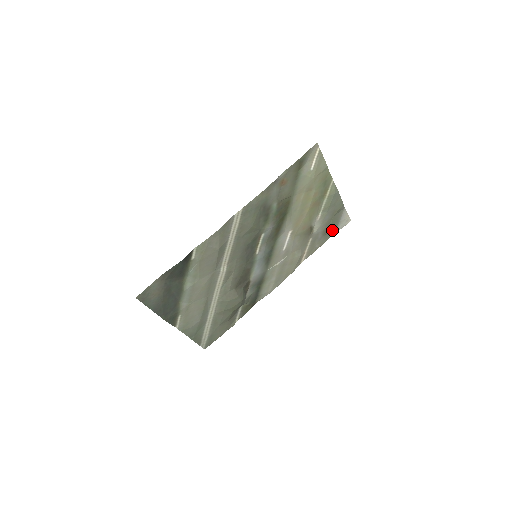
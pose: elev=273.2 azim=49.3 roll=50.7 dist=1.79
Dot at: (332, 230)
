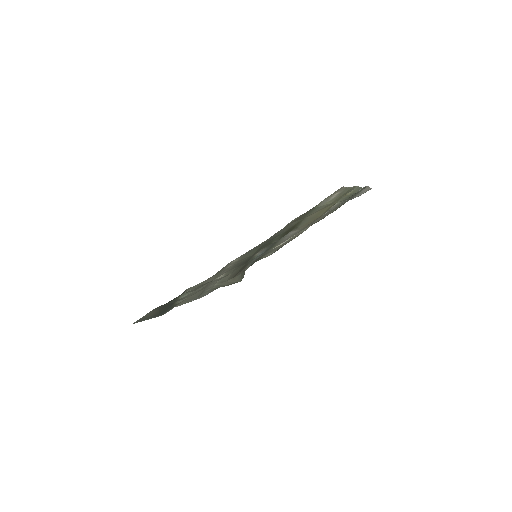
Dot at: occluded
